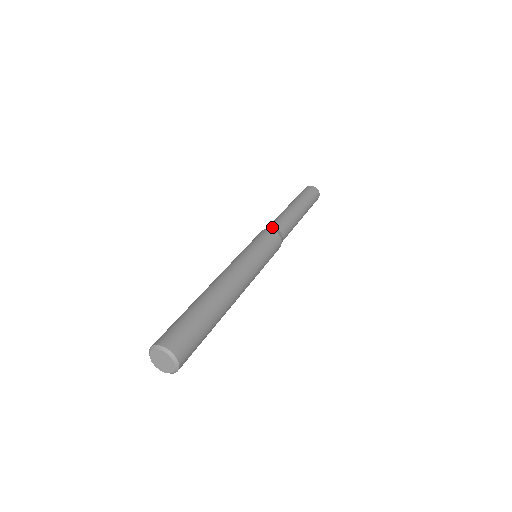
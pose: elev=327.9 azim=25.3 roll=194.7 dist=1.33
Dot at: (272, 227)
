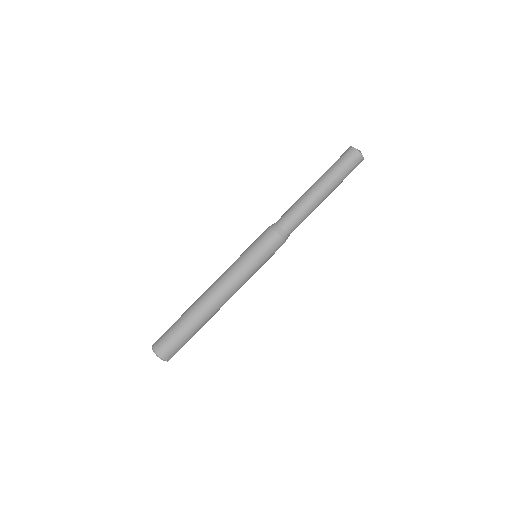
Dot at: (287, 234)
